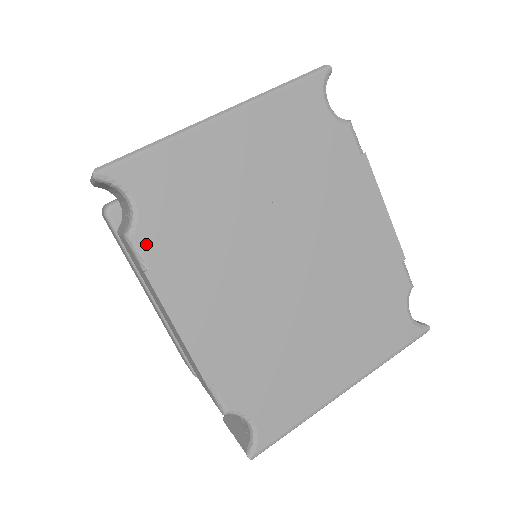
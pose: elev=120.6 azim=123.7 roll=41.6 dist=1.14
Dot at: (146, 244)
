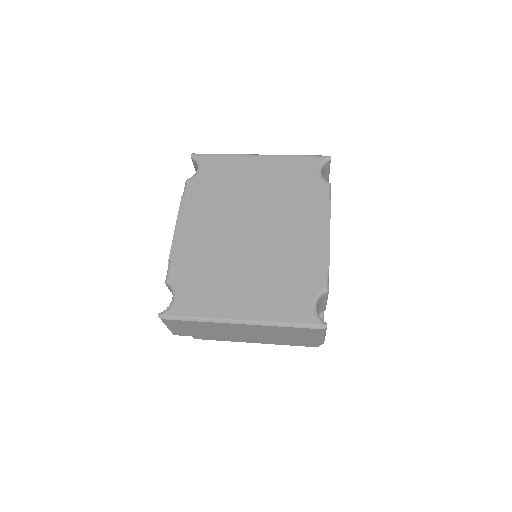
Dot at: (191, 186)
